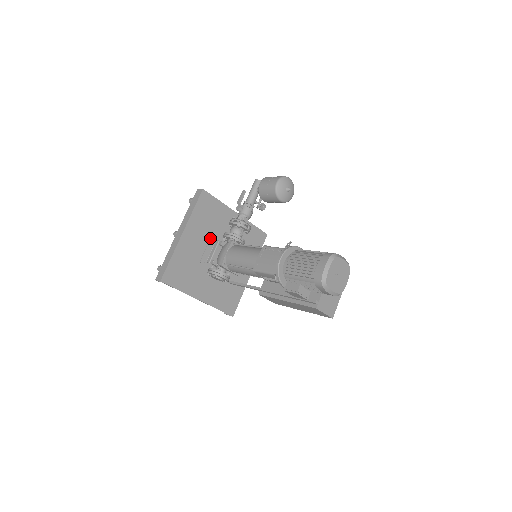
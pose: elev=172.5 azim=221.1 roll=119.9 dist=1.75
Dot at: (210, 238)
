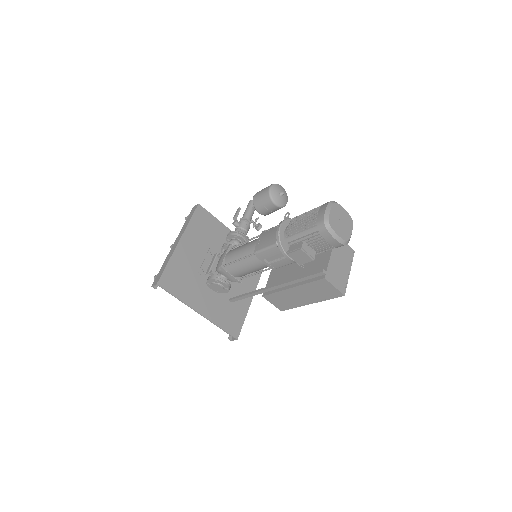
Dot at: (208, 251)
